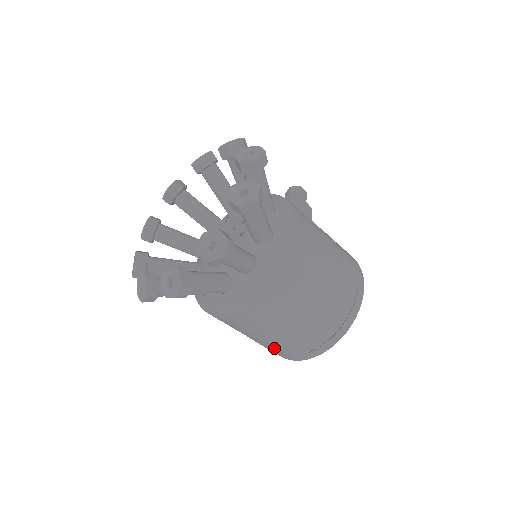
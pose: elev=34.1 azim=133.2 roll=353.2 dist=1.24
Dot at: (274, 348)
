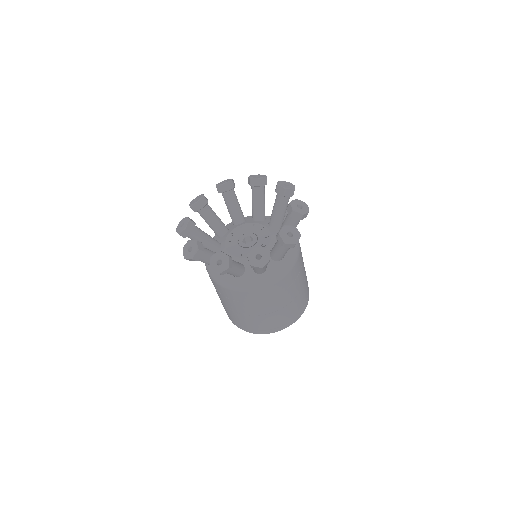
Dot at: (236, 317)
